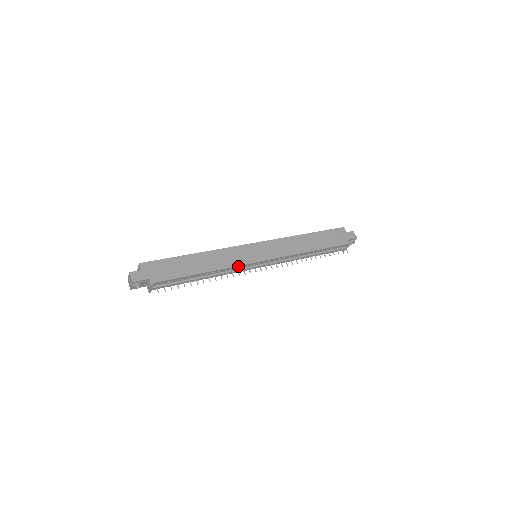
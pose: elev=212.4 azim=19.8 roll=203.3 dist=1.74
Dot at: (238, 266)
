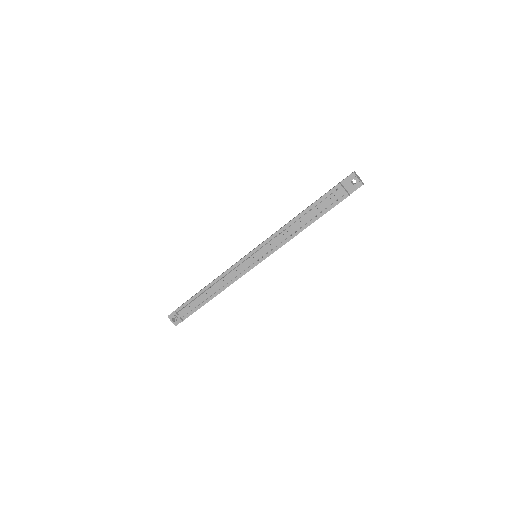
Dot at: (231, 268)
